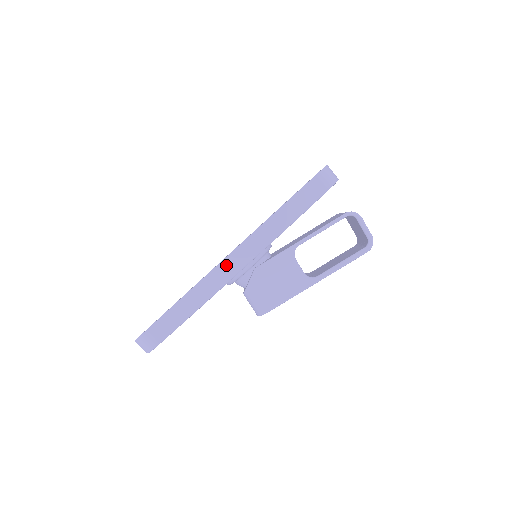
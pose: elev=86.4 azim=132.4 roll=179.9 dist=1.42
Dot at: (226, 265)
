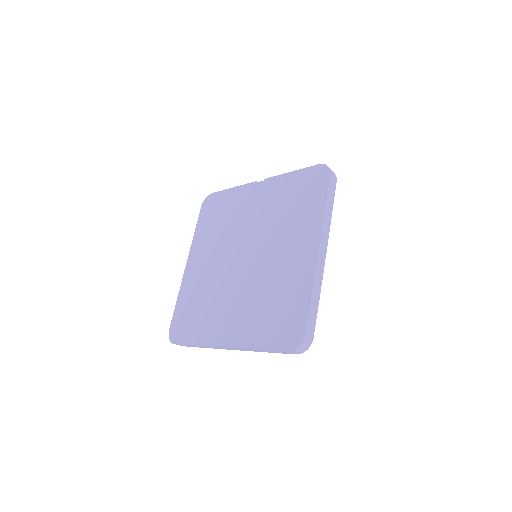
Dot at: (320, 257)
